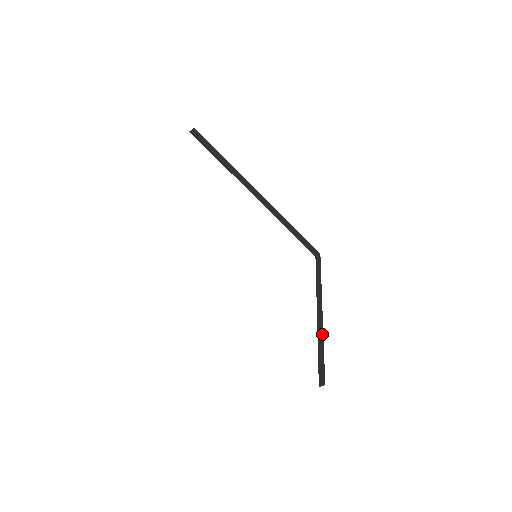
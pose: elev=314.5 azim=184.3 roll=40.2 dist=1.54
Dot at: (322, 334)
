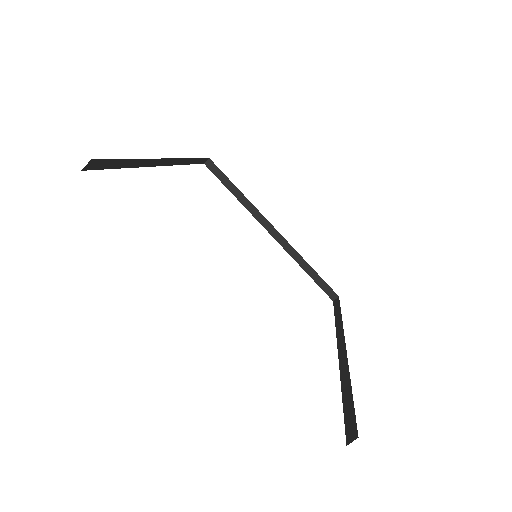
Dot at: (296, 252)
